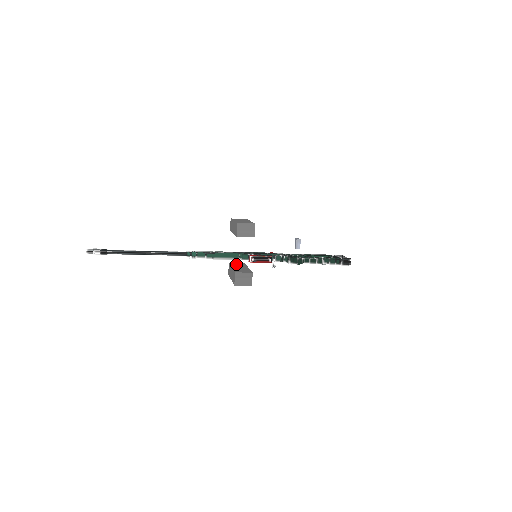
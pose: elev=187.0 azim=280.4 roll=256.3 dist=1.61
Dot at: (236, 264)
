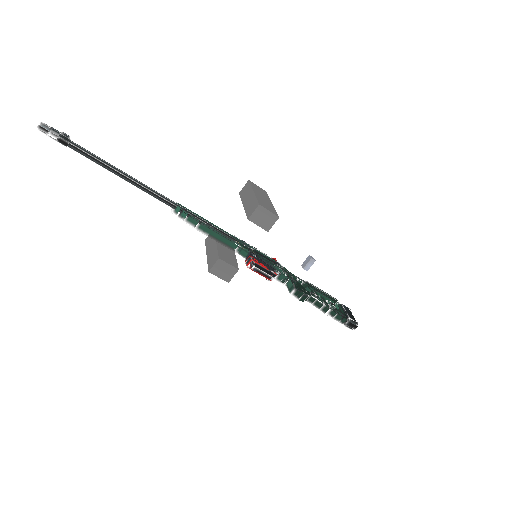
Dot at: occluded
